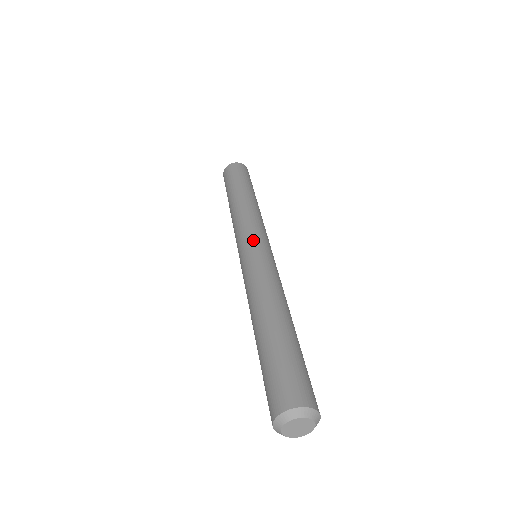
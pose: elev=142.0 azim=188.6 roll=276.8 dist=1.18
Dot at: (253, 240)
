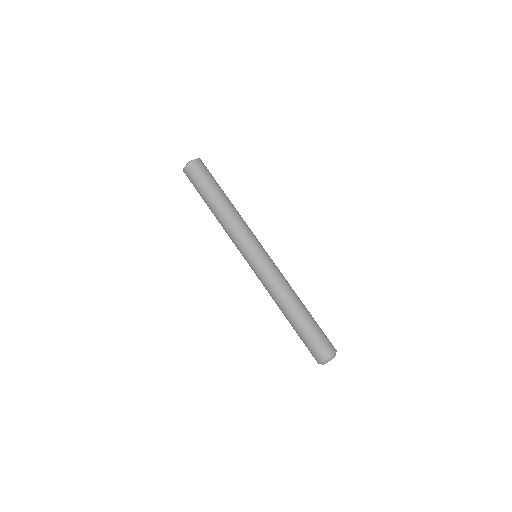
Dot at: (253, 253)
